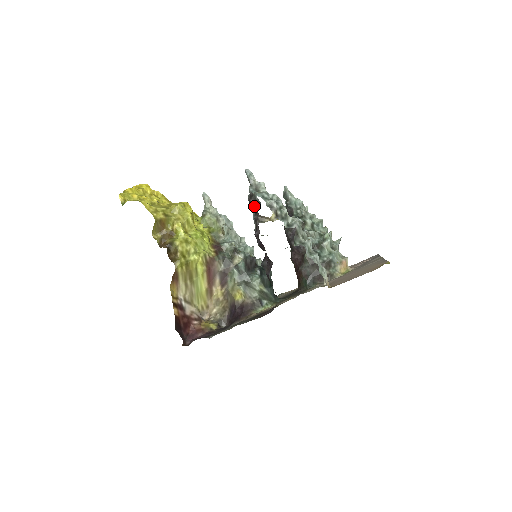
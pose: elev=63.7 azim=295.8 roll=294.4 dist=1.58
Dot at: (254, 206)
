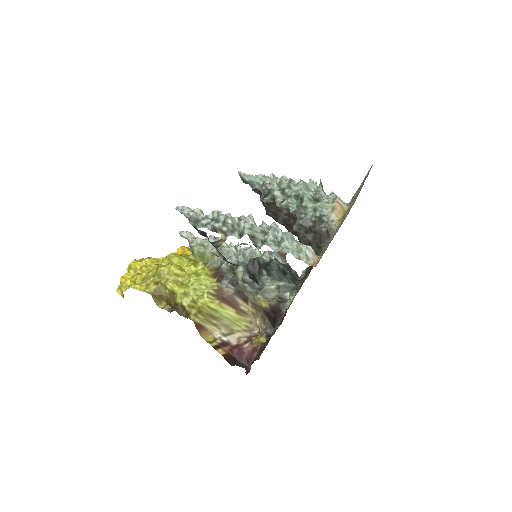
Dot at: (204, 236)
